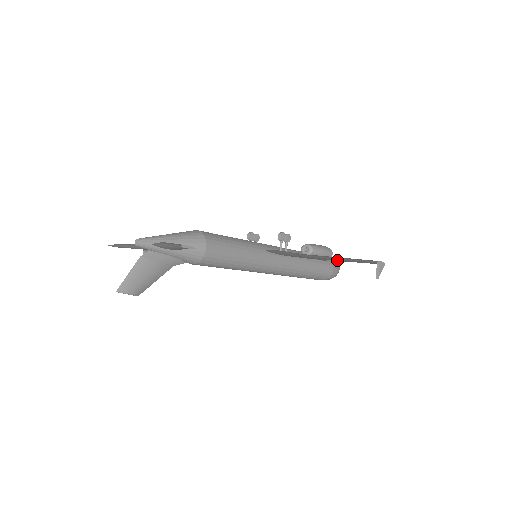
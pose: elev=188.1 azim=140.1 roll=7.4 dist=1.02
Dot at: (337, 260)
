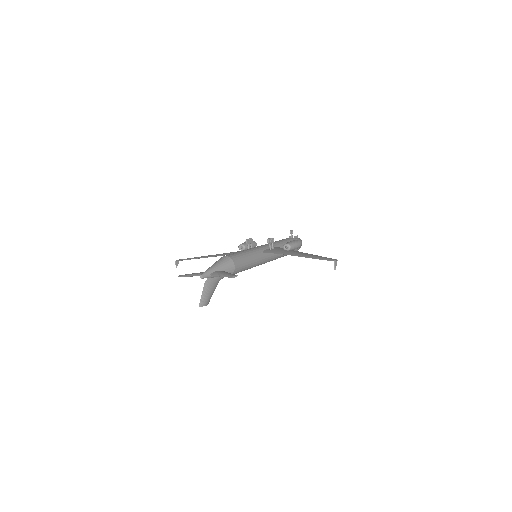
Dot at: occluded
